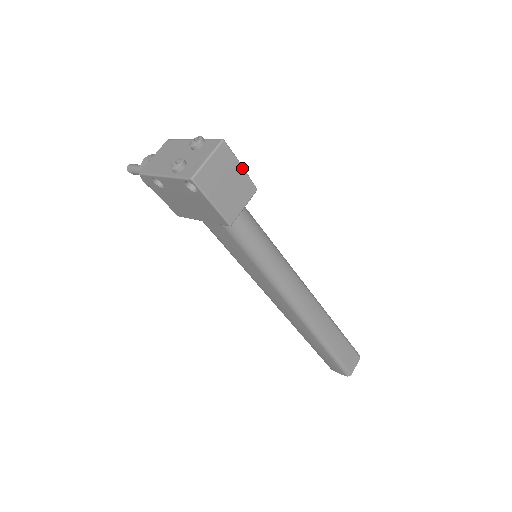
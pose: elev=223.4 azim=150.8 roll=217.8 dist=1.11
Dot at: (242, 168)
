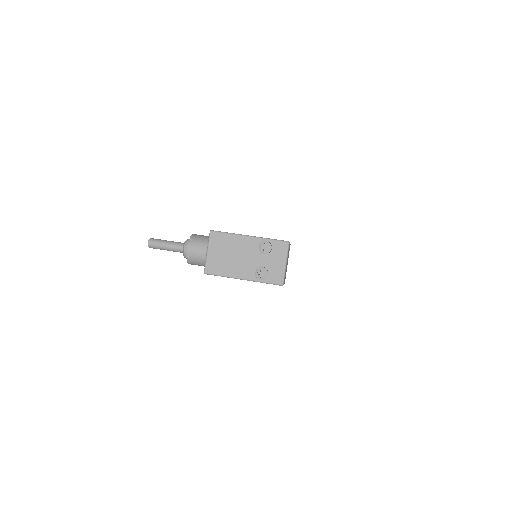
Dot at: occluded
